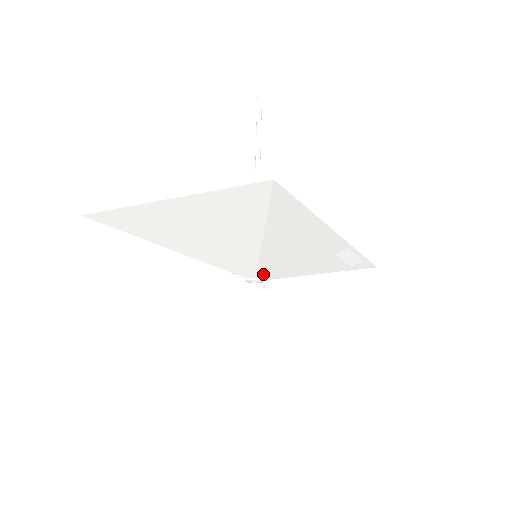
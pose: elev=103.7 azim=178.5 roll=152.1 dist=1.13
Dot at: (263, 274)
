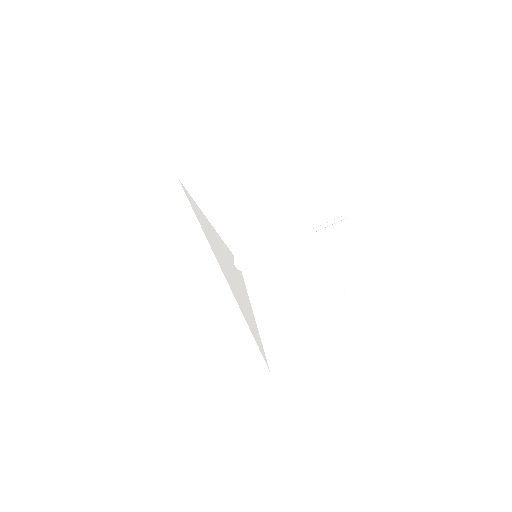
Dot at: (246, 253)
